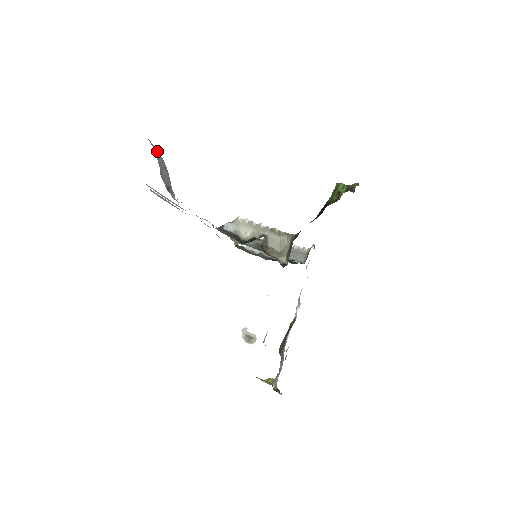
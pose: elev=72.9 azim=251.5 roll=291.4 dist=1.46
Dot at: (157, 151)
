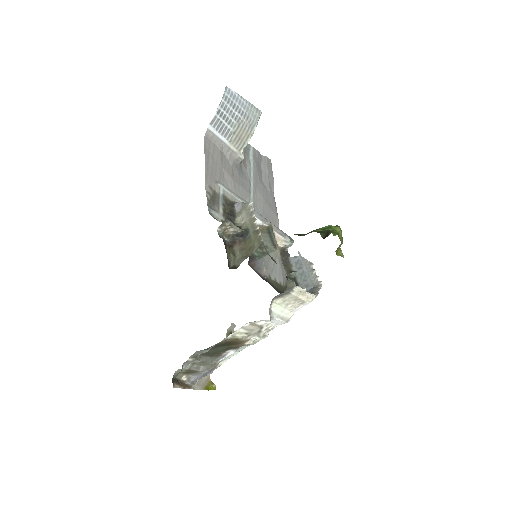
Dot at: (244, 109)
